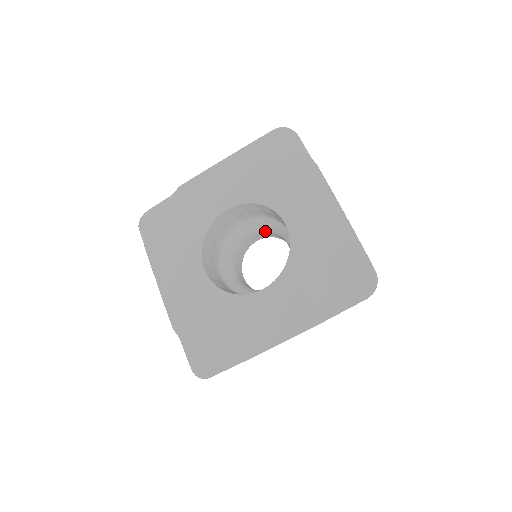
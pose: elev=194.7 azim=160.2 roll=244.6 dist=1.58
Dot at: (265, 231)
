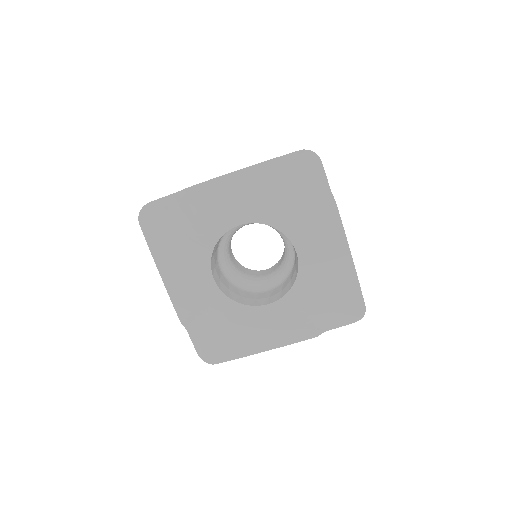
Dot at: occluded
